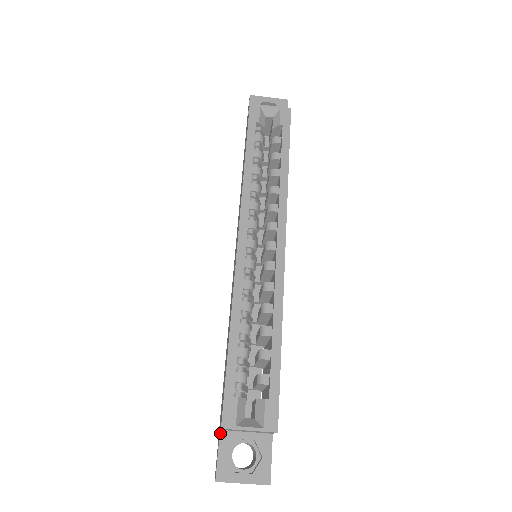
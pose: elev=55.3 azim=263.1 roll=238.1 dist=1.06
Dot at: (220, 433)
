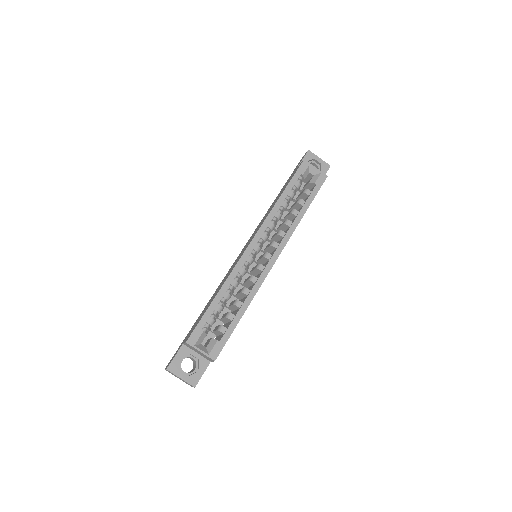
Dot at: (182, 345)
